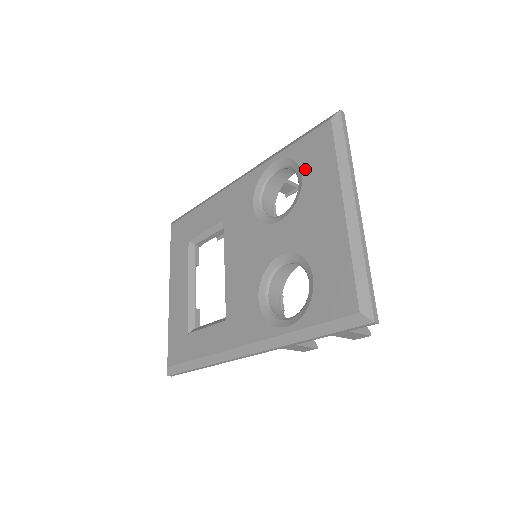
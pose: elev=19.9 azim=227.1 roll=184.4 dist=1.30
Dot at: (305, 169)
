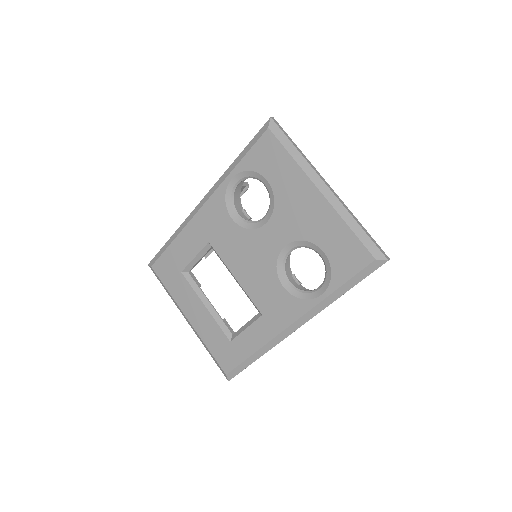
Dot at: (267, 175)
